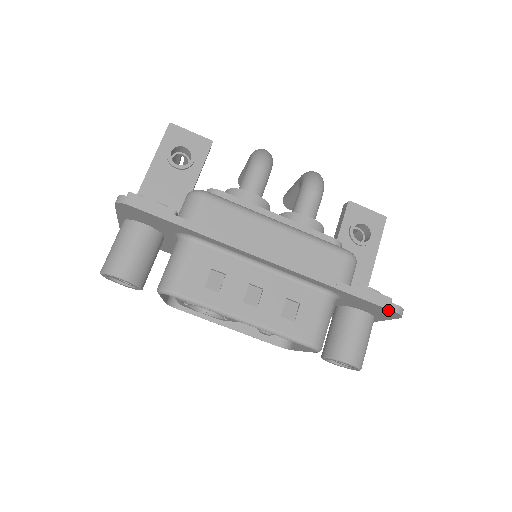
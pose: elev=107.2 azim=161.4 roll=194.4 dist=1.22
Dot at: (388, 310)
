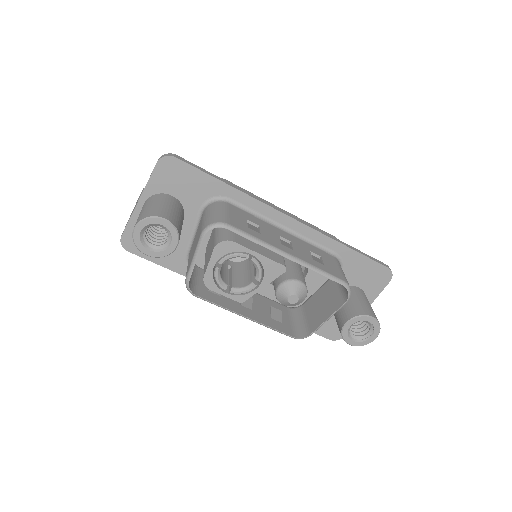
Dot at: (382, 267)
